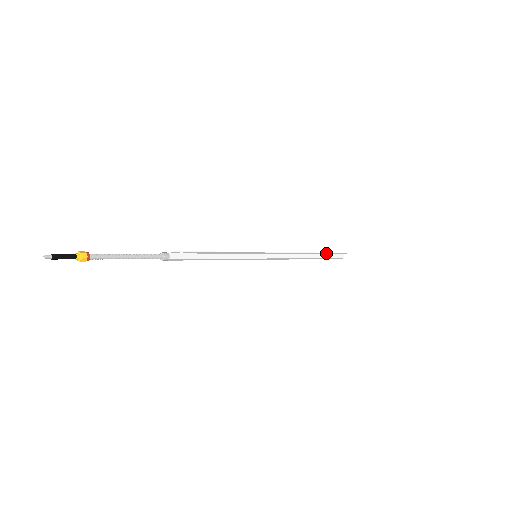
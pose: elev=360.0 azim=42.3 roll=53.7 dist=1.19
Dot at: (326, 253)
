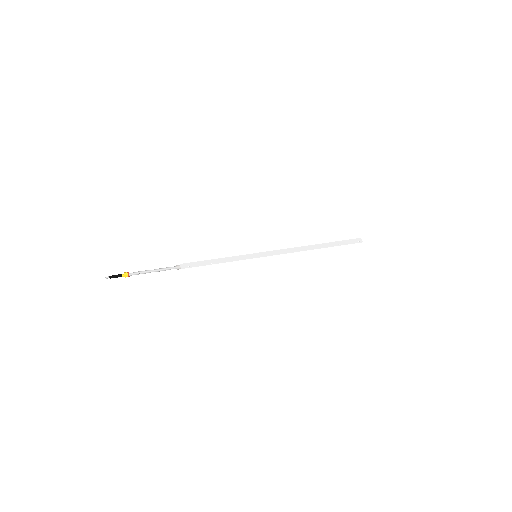
Dot at: (335, 245)
